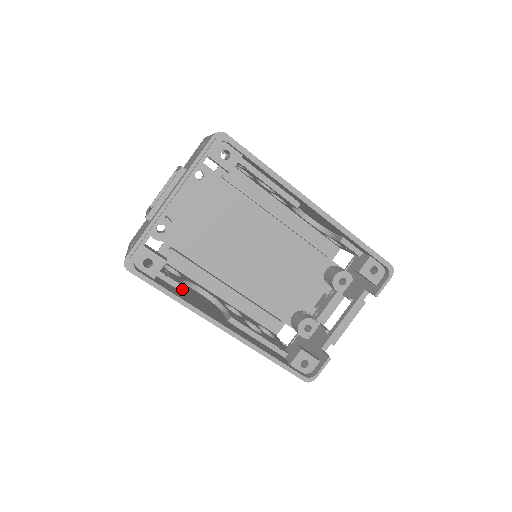
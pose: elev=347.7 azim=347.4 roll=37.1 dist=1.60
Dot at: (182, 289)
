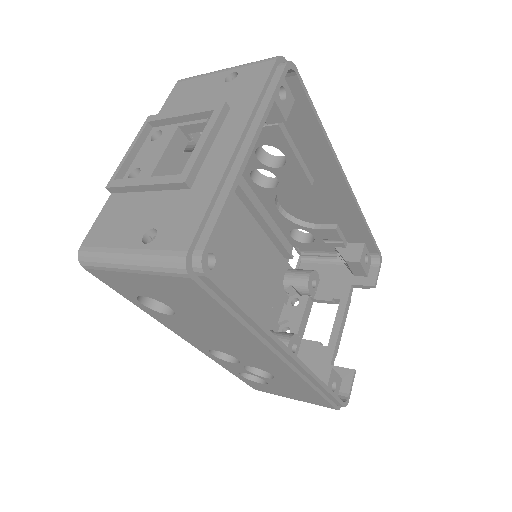
Dot at: occluded
